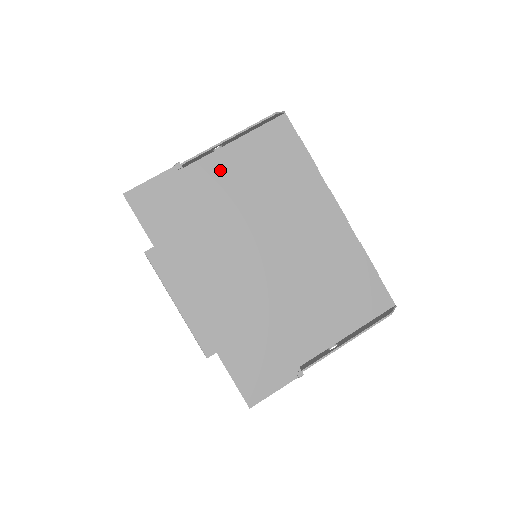
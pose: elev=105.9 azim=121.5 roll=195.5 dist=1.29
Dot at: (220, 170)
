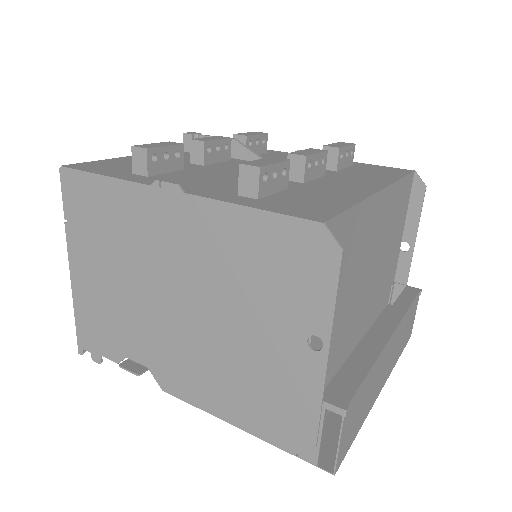
Dot at: occluded
